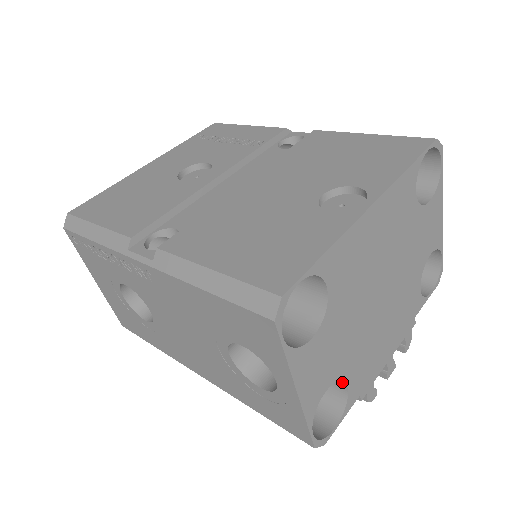
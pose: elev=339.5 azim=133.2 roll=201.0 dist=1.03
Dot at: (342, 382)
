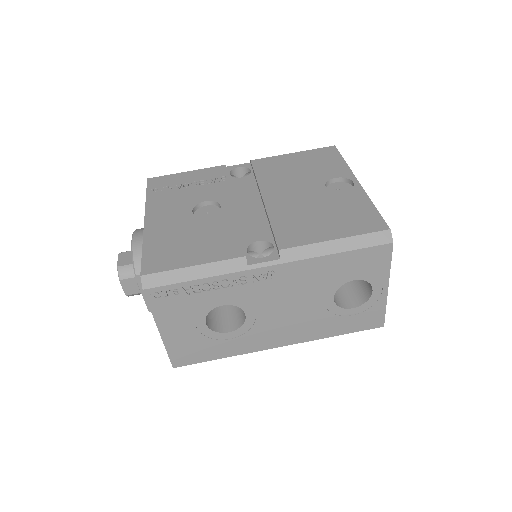
Dot at: occluded
